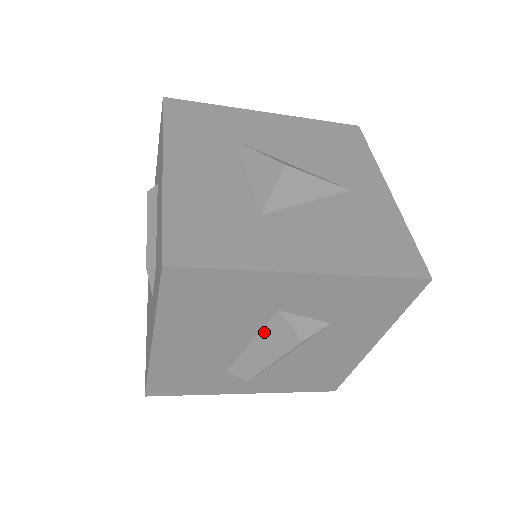
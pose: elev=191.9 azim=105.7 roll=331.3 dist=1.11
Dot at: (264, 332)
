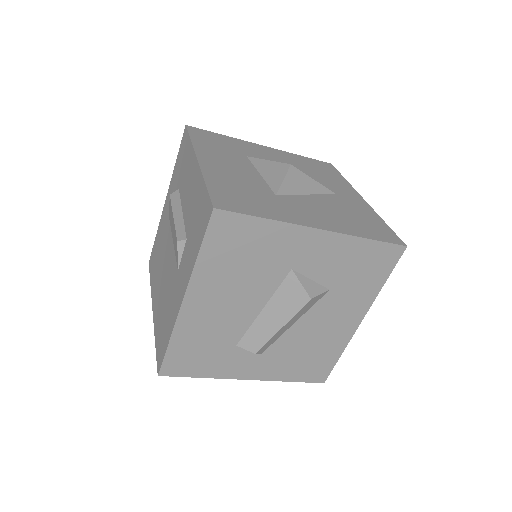
Dot at: (277, 294)
